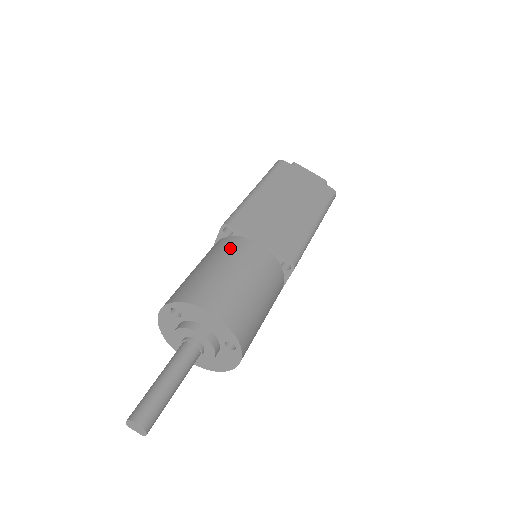
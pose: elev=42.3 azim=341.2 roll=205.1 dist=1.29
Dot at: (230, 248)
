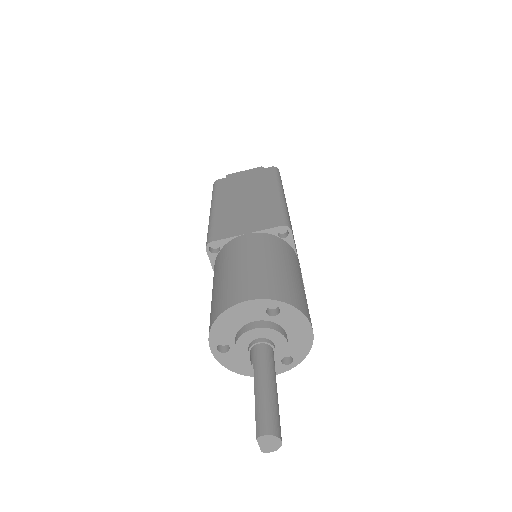
Dot at: (291, 256)
